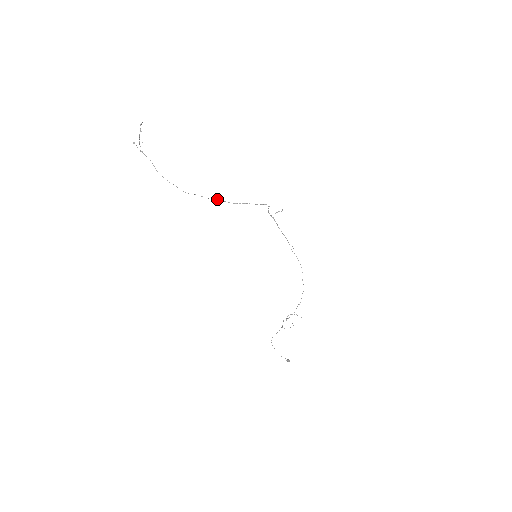
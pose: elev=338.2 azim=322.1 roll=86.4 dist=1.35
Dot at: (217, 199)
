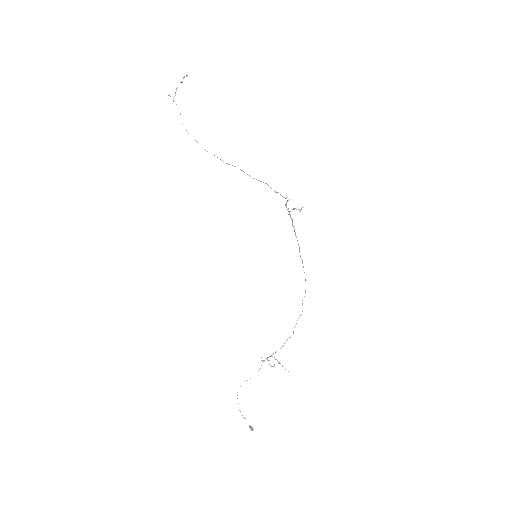
Dot at: occluded
